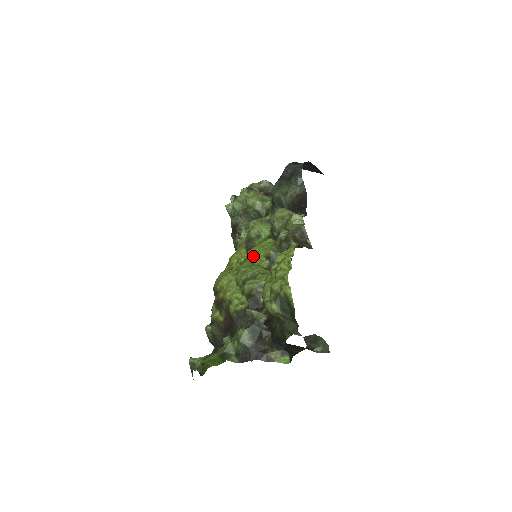
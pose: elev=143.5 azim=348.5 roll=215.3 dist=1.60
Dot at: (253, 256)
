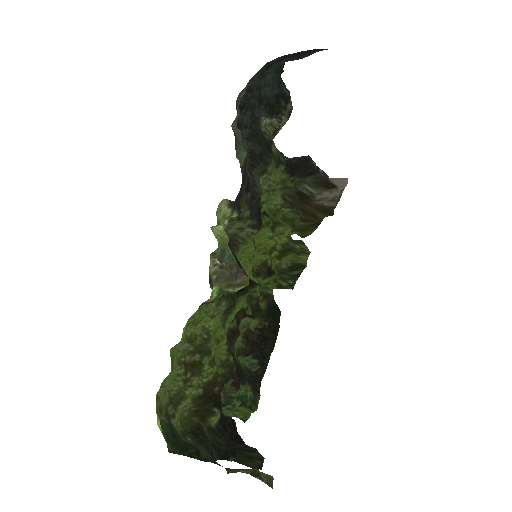
Dot at: occluded
